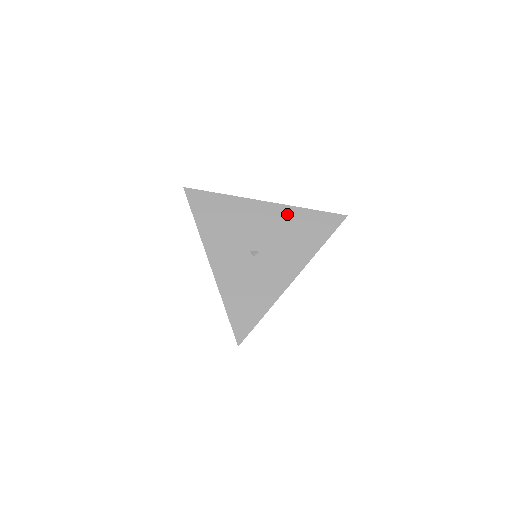
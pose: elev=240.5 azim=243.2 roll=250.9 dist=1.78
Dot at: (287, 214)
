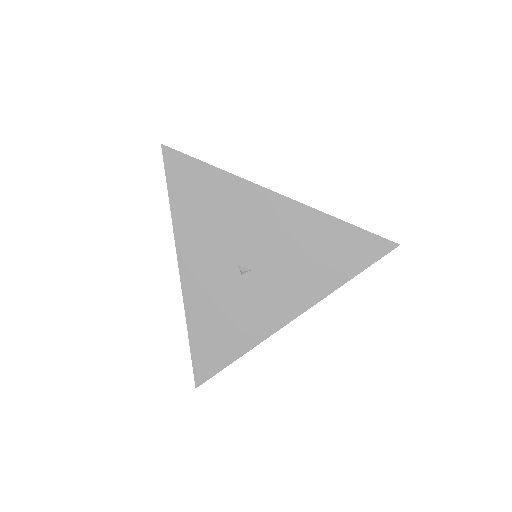
Dot at: (306, 221)
